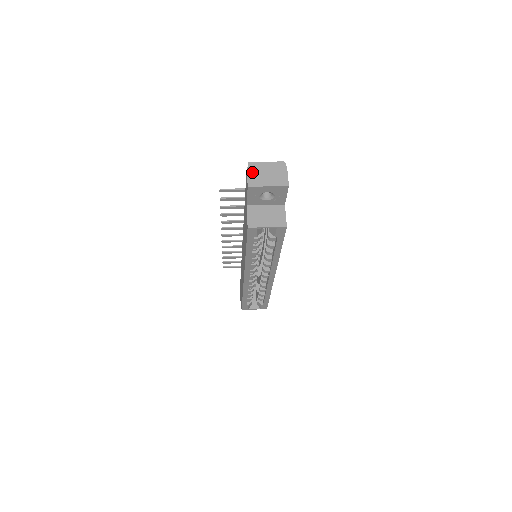
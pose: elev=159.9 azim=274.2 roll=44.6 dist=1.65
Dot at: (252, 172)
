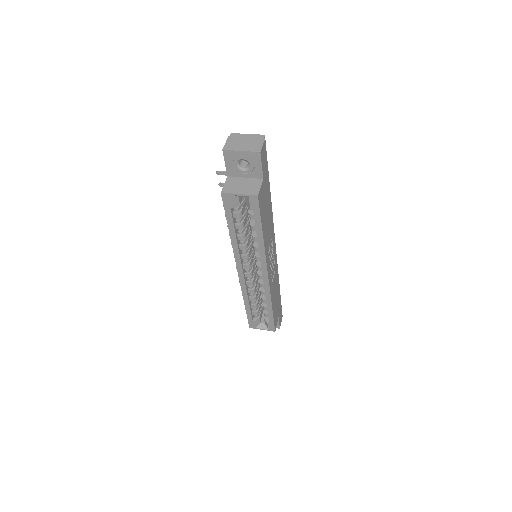
Dot at: (231, 140)
